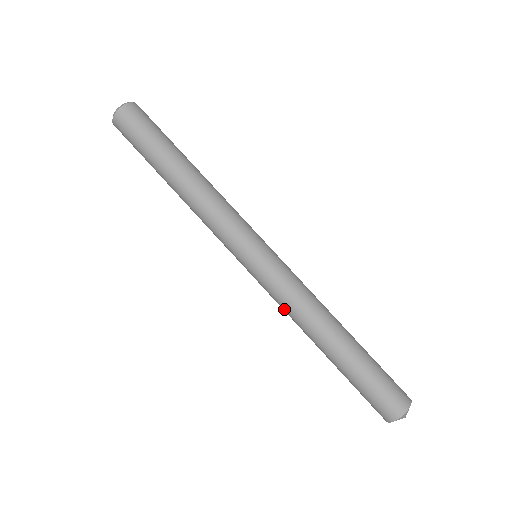
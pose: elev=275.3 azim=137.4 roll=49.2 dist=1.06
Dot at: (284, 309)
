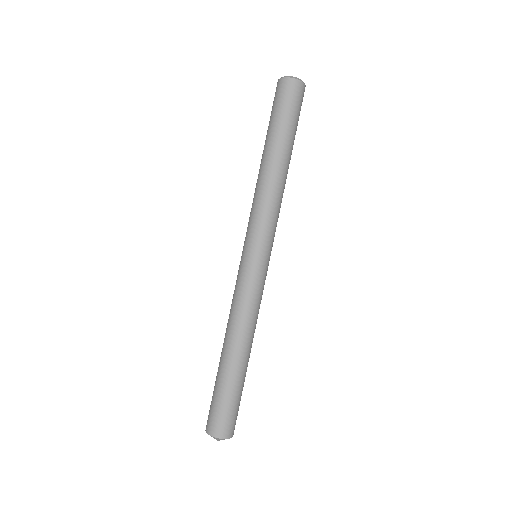
Dot at: (235, 304)
